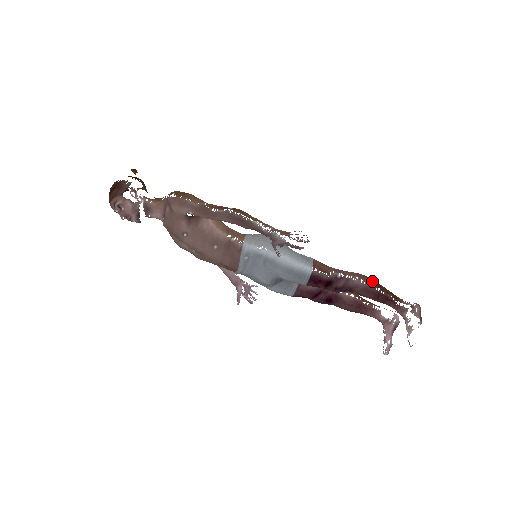
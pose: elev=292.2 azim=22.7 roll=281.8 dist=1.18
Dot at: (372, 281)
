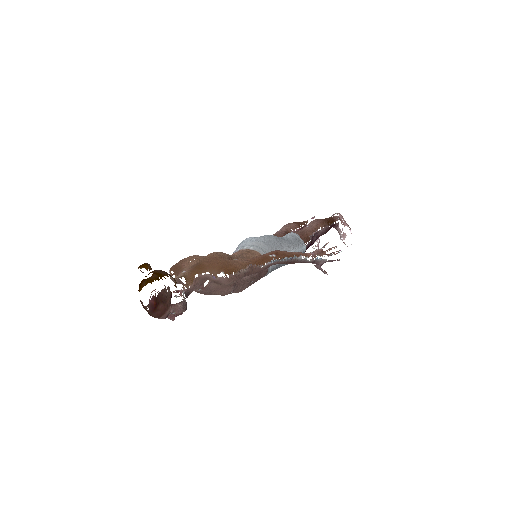
Dot at: (326, 222)
